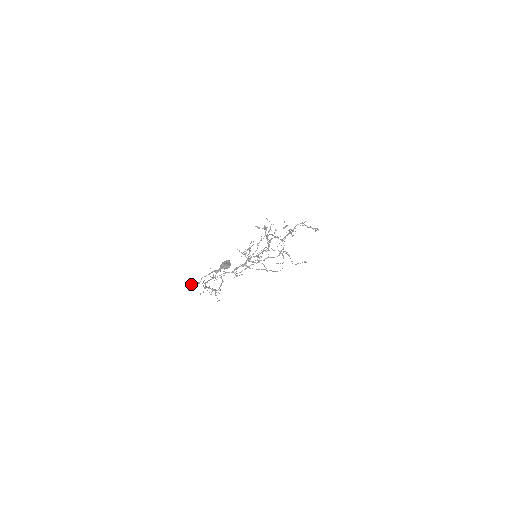
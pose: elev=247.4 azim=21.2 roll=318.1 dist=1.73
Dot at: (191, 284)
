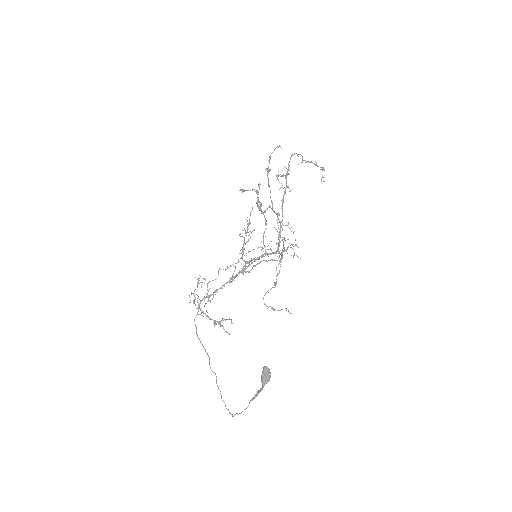
Dot at: (216, 380)
